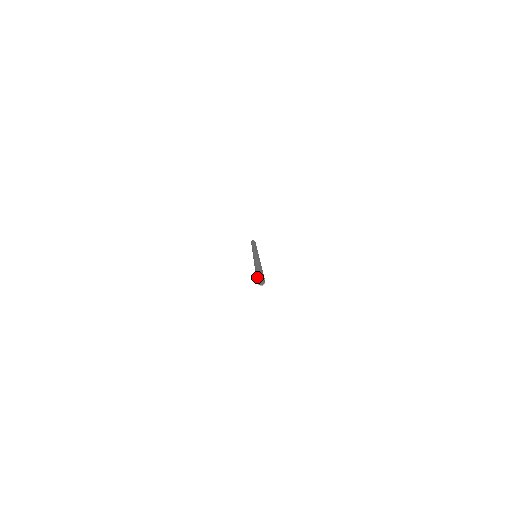
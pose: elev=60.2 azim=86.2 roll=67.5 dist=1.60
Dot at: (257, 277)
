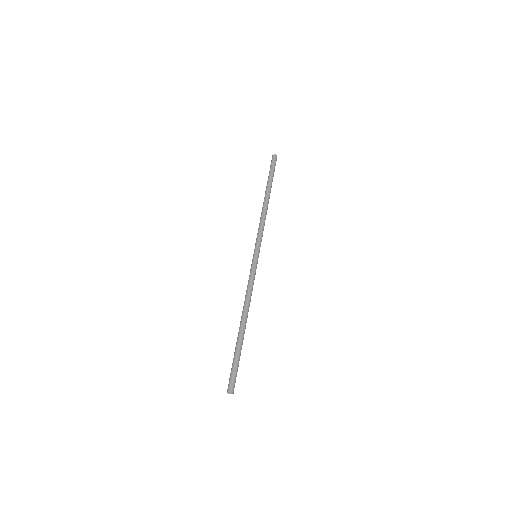
Dot at: (231, 385)
